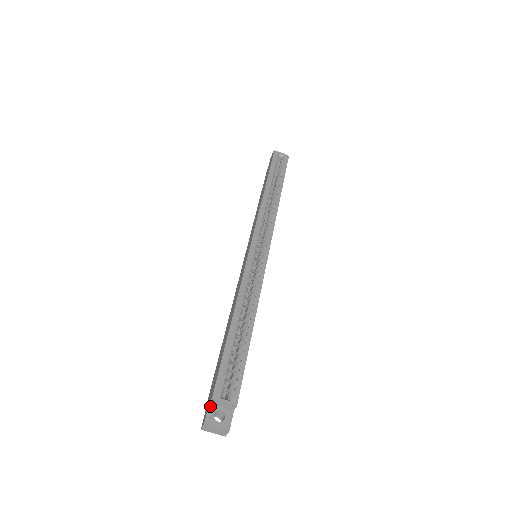
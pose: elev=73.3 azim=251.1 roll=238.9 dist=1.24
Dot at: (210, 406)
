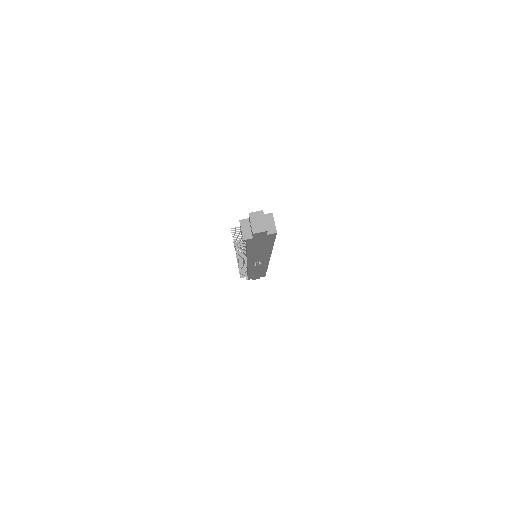
Dot at: occluded
